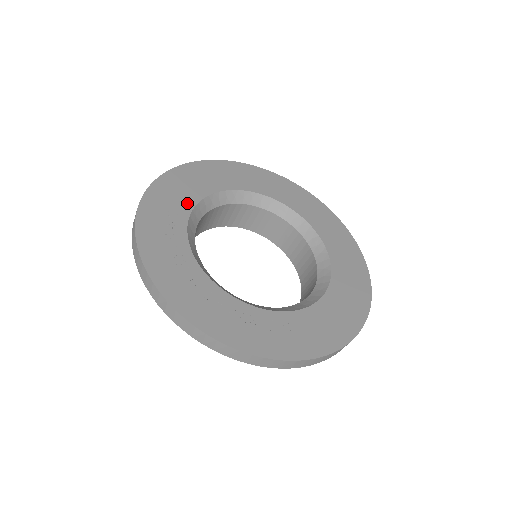
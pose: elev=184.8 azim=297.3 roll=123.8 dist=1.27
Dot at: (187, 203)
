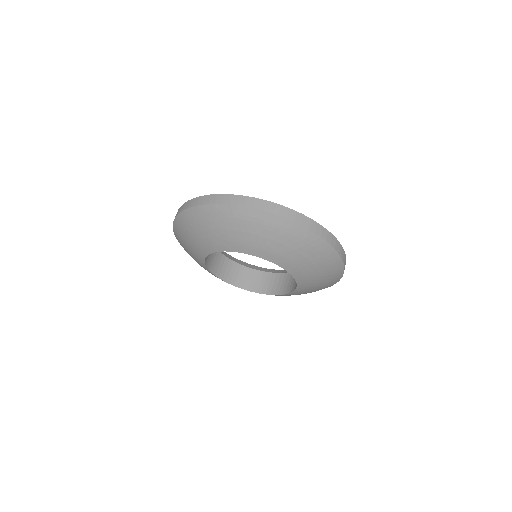
Dot at: occluded
